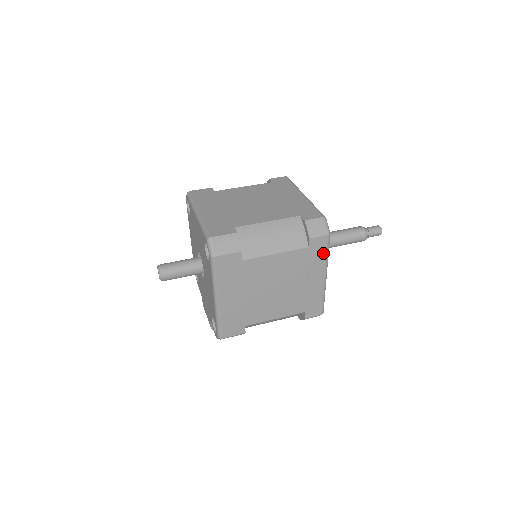
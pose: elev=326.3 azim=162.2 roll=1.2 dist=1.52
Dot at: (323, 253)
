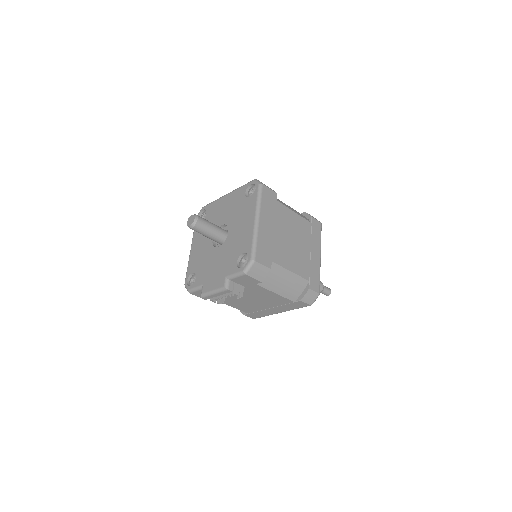
Dot at: (319, 235)
